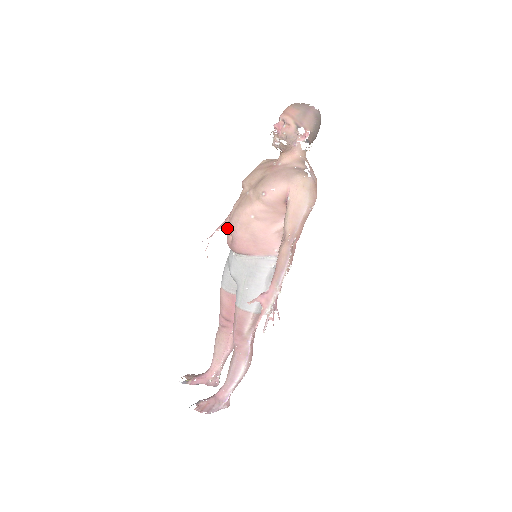
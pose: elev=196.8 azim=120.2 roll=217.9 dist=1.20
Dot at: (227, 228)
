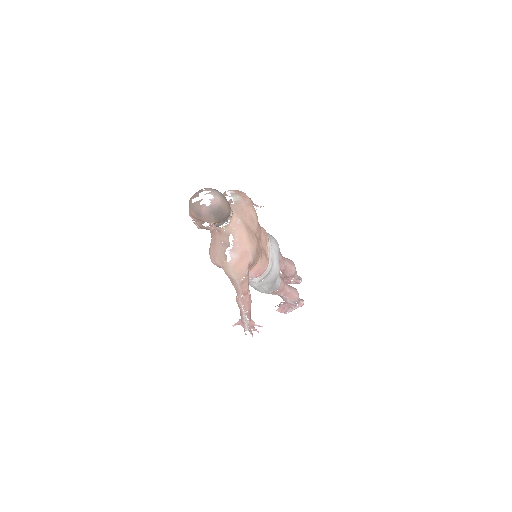
Dot at: occluded
